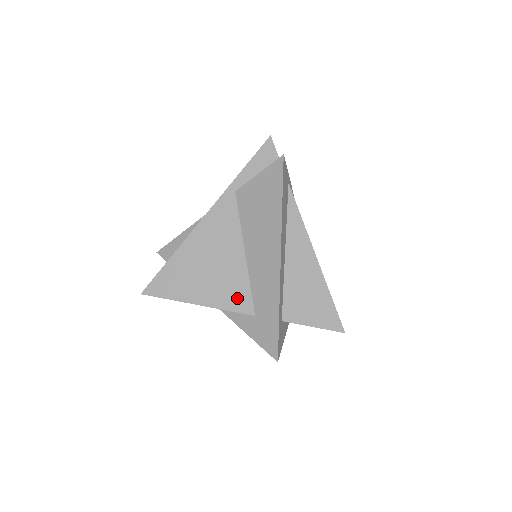
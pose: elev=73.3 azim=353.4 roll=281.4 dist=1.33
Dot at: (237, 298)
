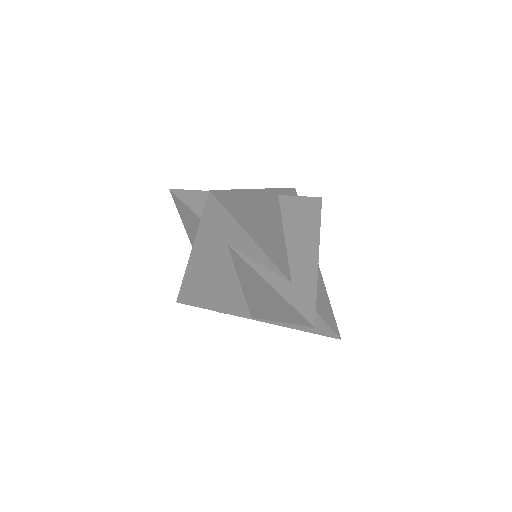
Dot at: (280, 260)
